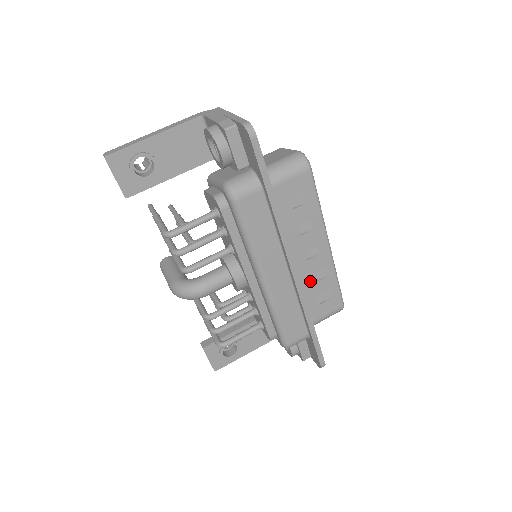
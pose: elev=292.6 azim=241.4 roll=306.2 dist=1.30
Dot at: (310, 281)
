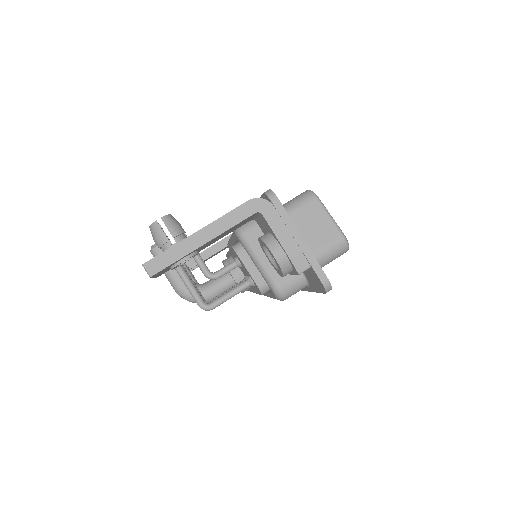
Dot at: occluded
